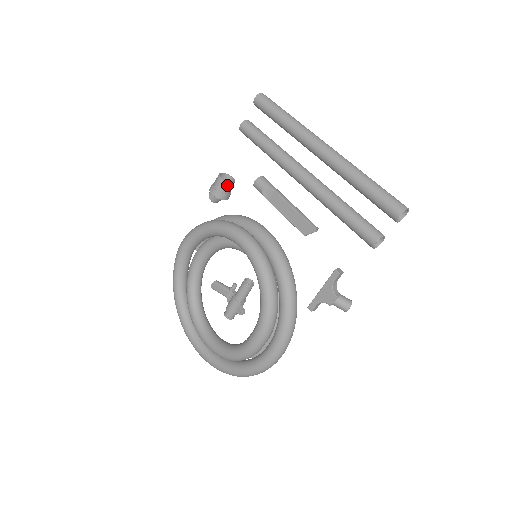
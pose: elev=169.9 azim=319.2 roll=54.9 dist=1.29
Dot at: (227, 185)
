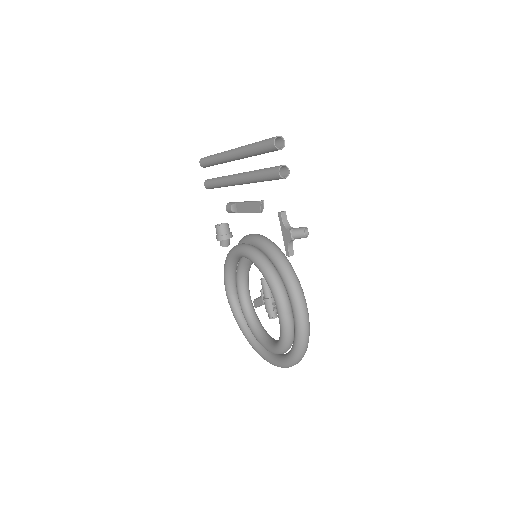
Dot at: (222, 228)
